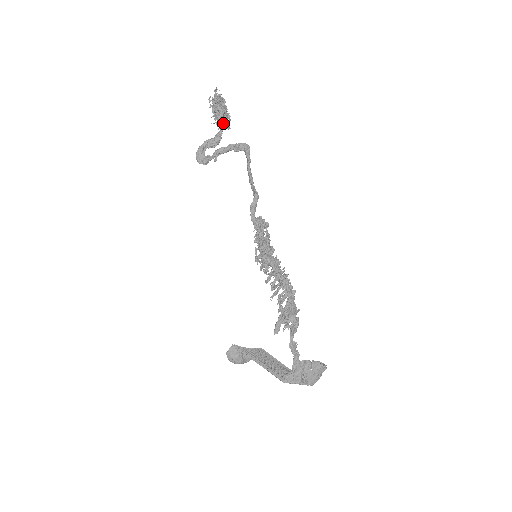
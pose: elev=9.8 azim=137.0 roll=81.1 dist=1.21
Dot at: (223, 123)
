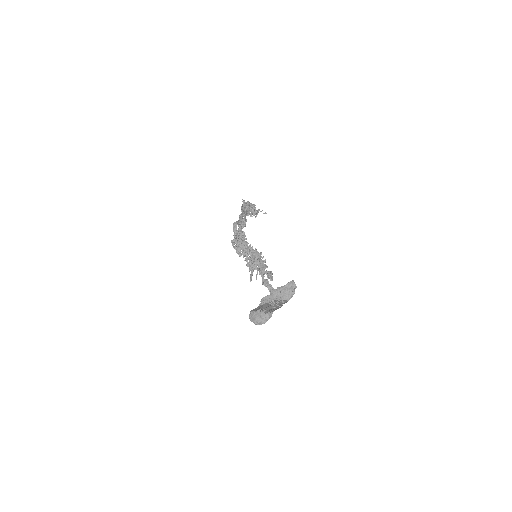
Dot at: (246, 212)
